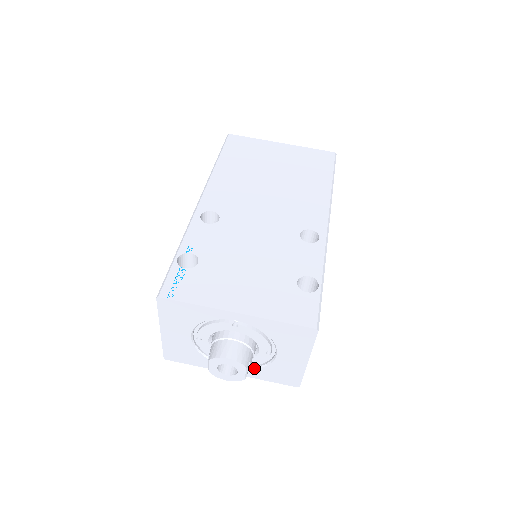
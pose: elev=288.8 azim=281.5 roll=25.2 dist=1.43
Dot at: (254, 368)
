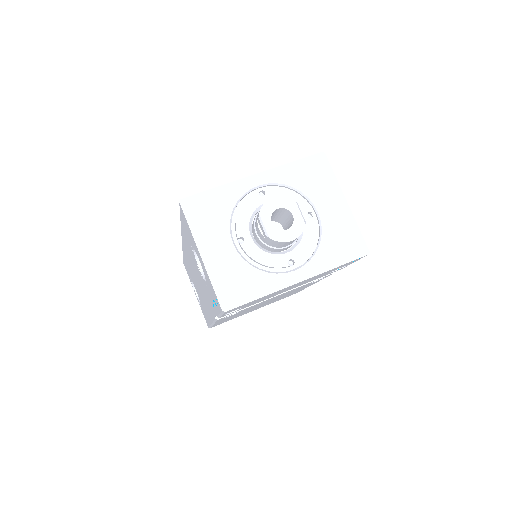
Dot at: (314, 254)
